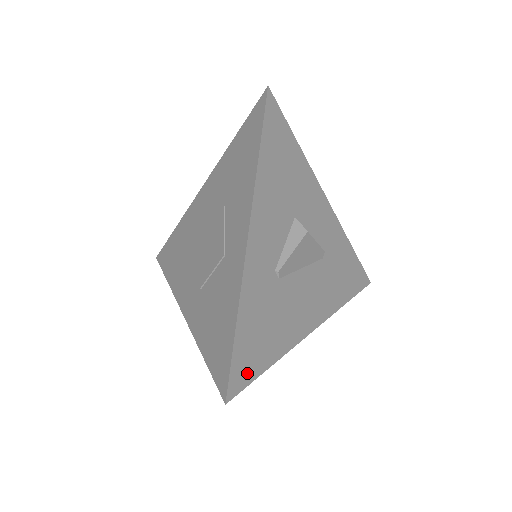
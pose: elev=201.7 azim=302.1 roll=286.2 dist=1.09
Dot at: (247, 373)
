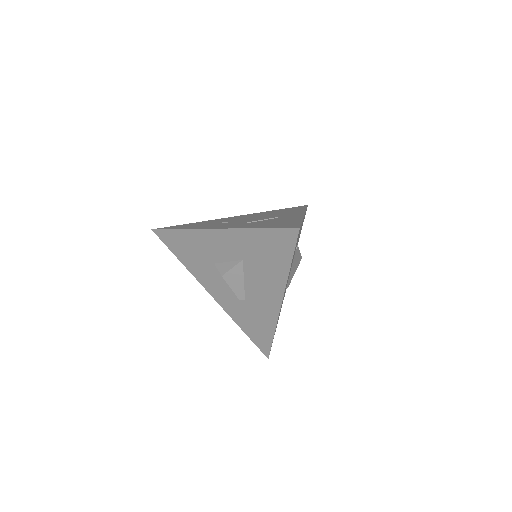
Dot at: occluded
